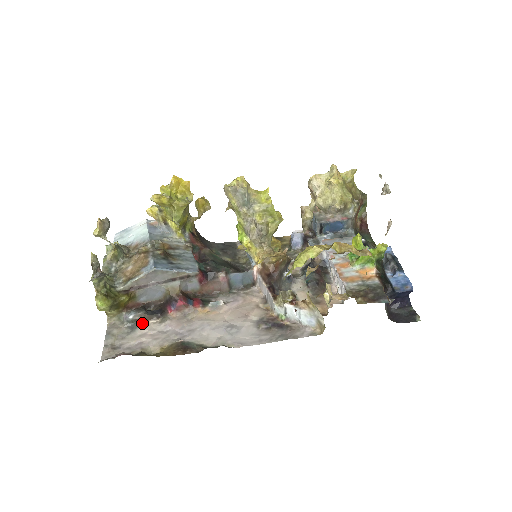
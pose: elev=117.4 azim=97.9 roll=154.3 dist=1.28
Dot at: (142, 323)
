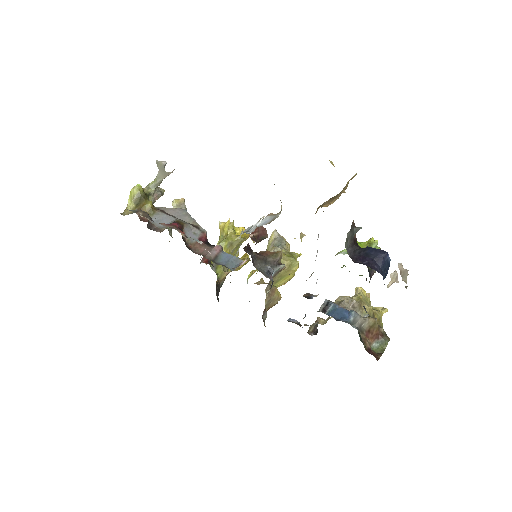
Dot at: (139, 213)
